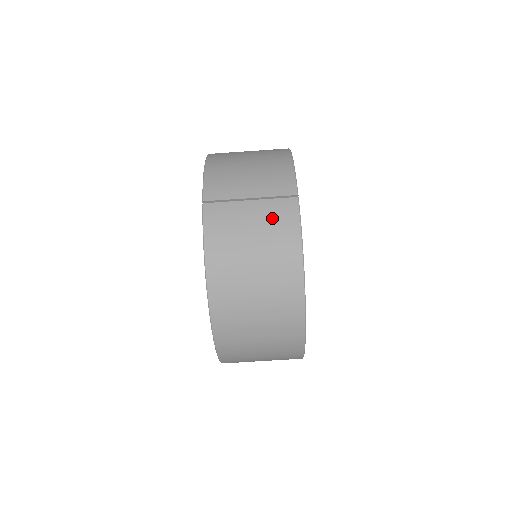
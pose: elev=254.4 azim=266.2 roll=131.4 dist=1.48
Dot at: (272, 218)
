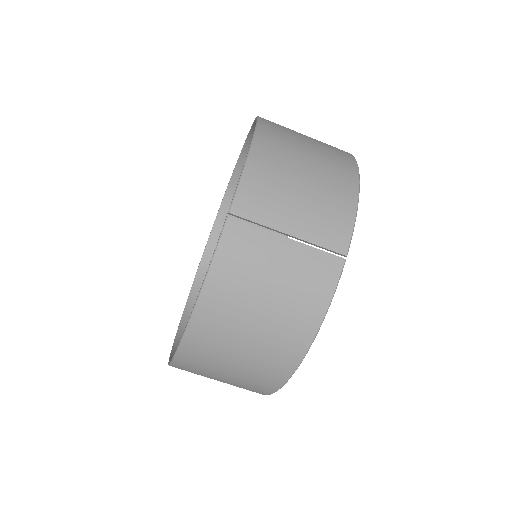
Dot at: (304, 274)
